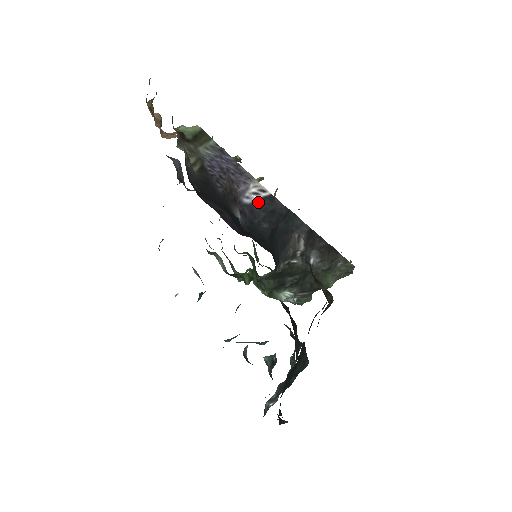
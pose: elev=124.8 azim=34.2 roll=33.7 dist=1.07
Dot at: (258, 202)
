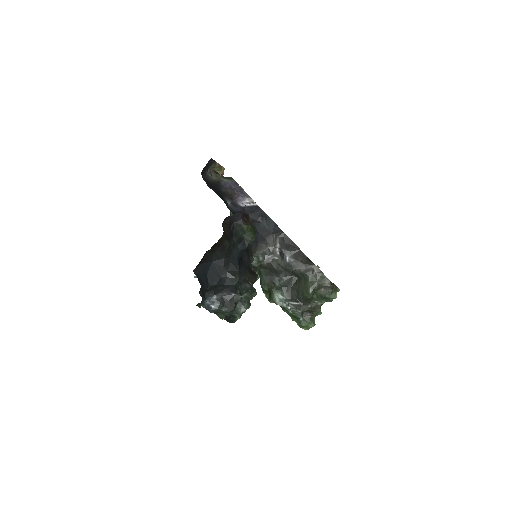
Dot at: (248, 207)
